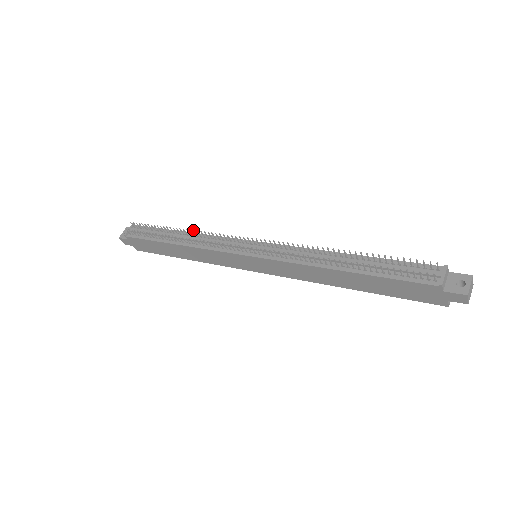
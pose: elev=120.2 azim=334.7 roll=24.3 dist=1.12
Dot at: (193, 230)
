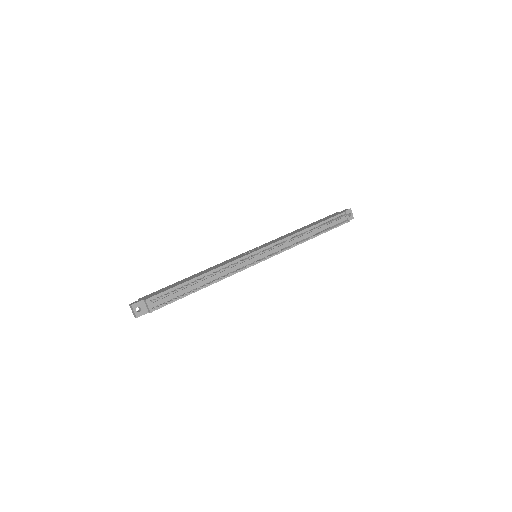
Dot at: occluded
